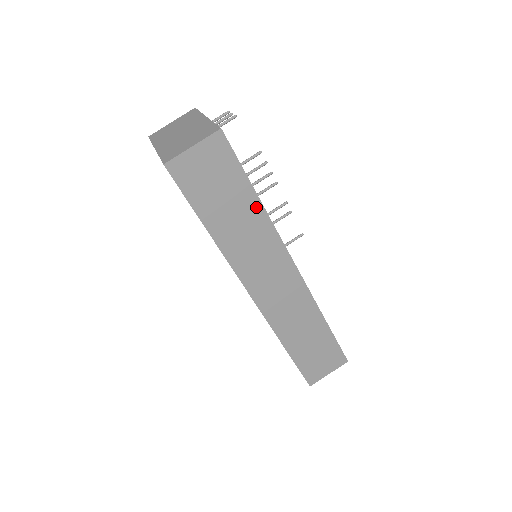
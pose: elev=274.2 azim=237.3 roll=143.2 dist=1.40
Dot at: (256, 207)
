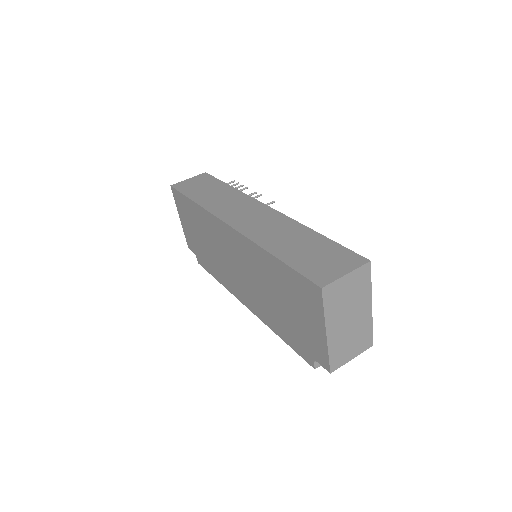
Dot at: (228, 189)
